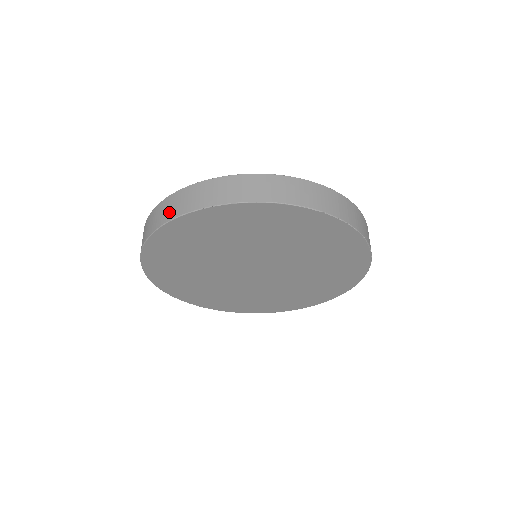
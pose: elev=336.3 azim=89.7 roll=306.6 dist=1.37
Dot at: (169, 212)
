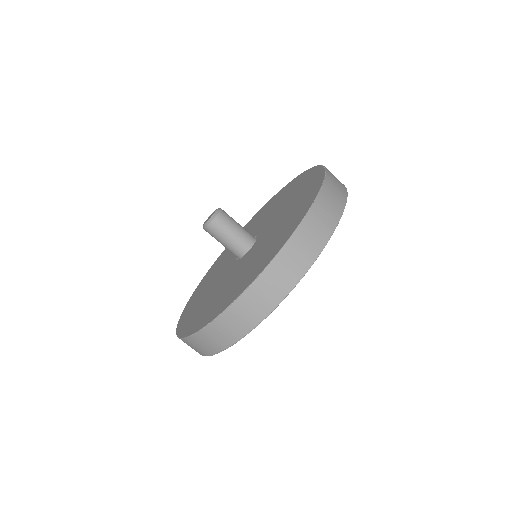
Dot at: (243, 325)
